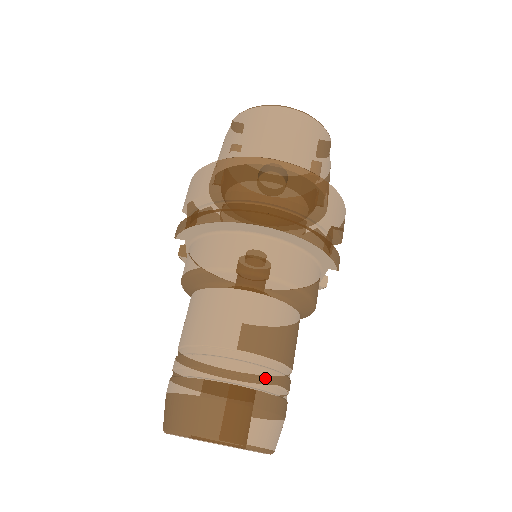
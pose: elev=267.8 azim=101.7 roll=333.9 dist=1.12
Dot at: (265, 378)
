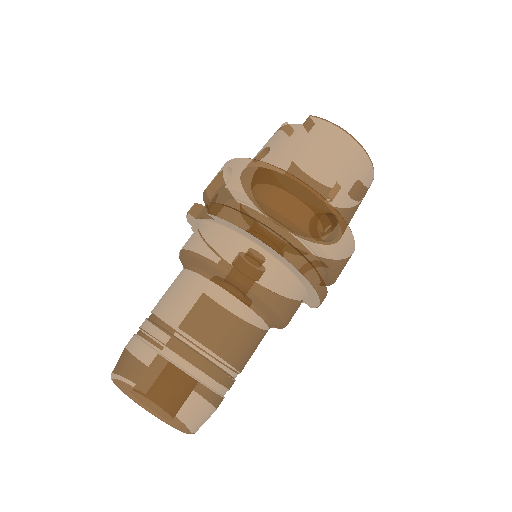
Dot at: (226, 385)
